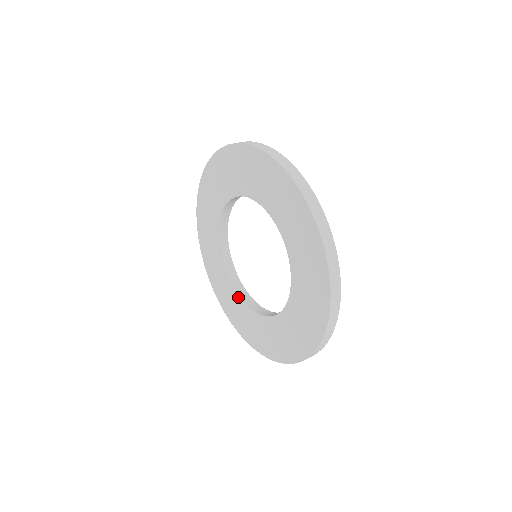
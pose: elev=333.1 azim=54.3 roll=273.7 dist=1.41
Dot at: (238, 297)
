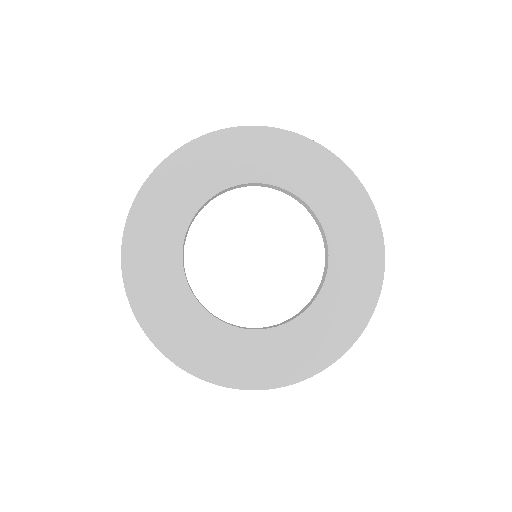
Dot at: (265, 332)
